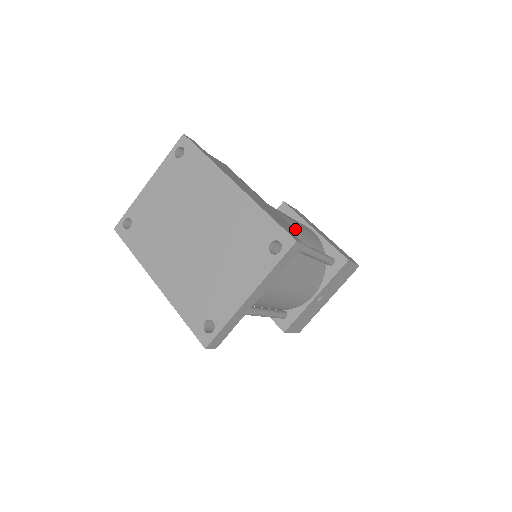
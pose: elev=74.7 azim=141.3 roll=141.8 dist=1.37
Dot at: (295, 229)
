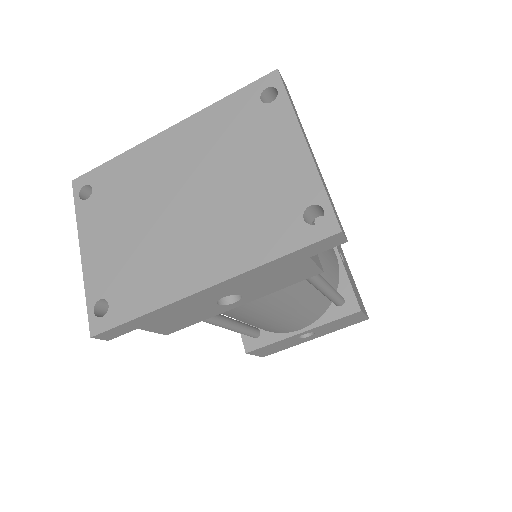
Dot at: occluded
